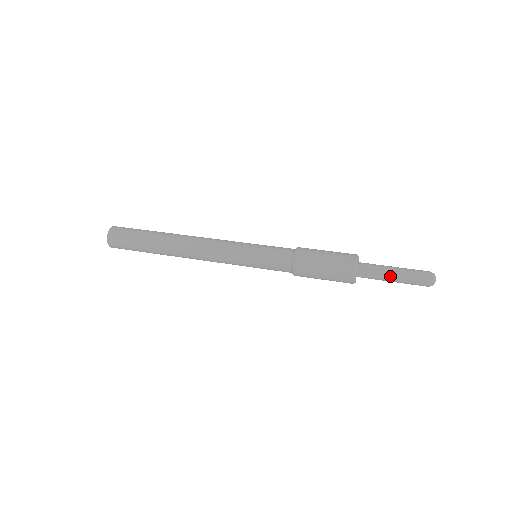
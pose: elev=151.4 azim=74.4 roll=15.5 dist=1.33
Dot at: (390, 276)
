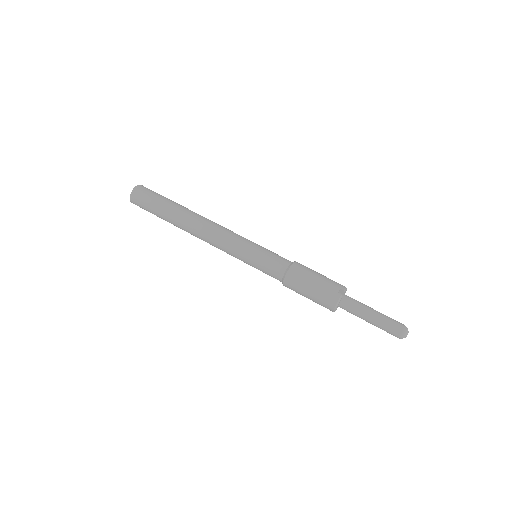
Dot at: (367, 318)
